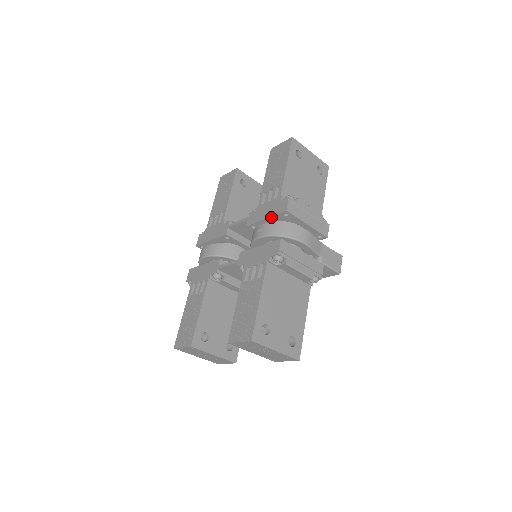
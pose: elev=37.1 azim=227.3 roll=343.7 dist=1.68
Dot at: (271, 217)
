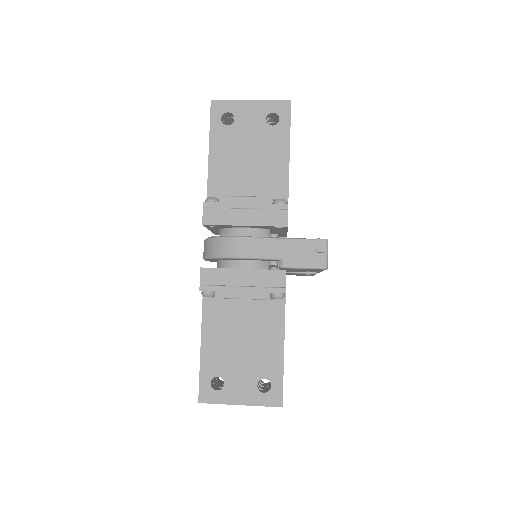
Dot at: (209, 229)
